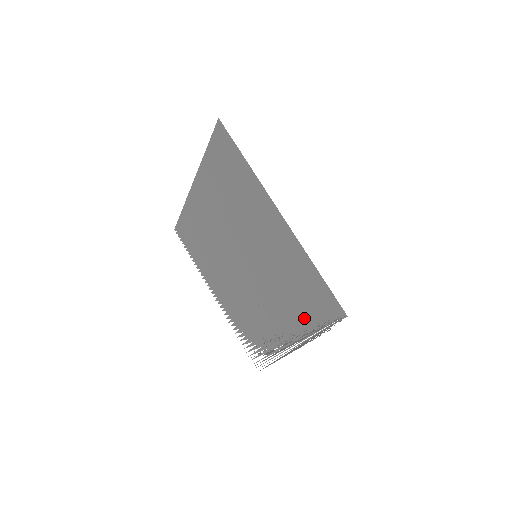
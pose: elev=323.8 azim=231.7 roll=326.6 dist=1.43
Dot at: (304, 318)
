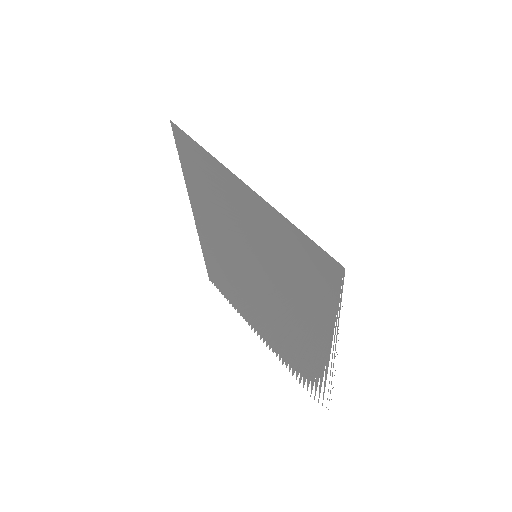
Dot at: (320, 306)
